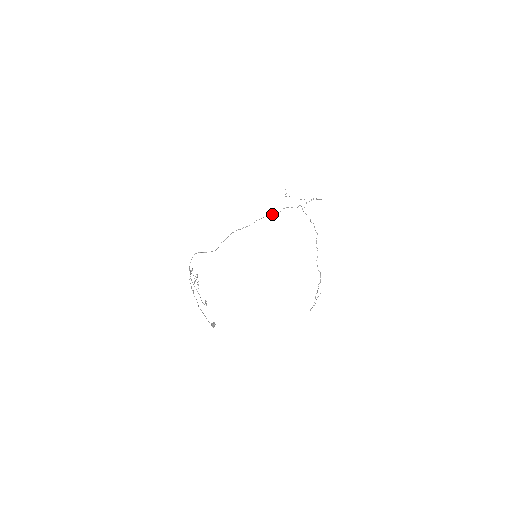
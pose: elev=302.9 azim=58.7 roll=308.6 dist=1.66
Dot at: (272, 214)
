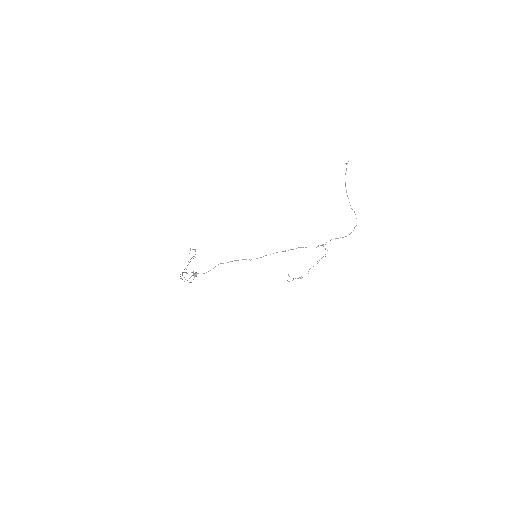
Dot at: (285, 250)
